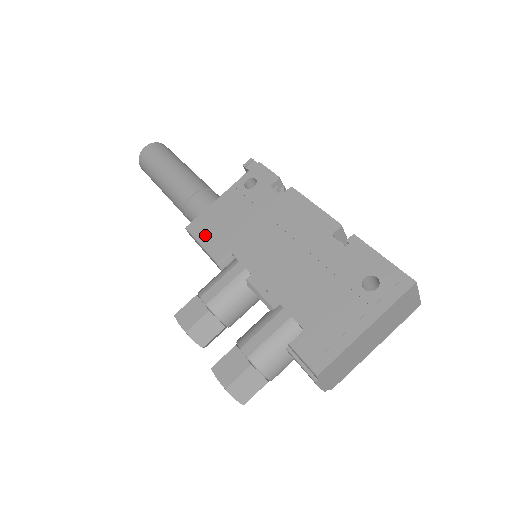
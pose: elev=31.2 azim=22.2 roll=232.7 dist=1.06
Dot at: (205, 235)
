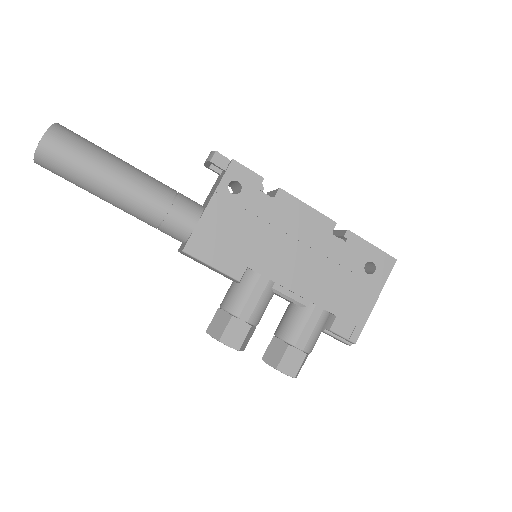
Dot at: (212, 255)
